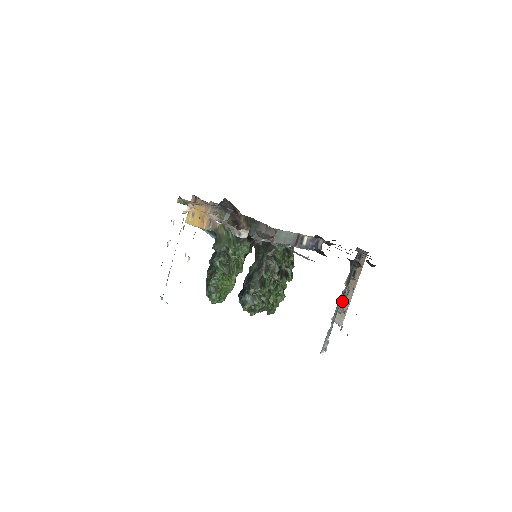
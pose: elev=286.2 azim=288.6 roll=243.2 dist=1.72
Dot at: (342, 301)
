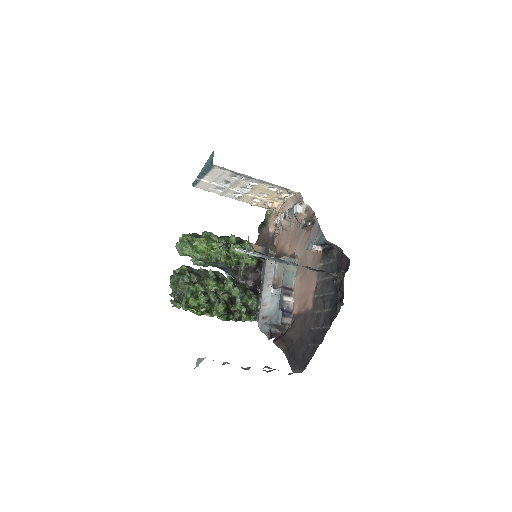
Dot at: occluded
